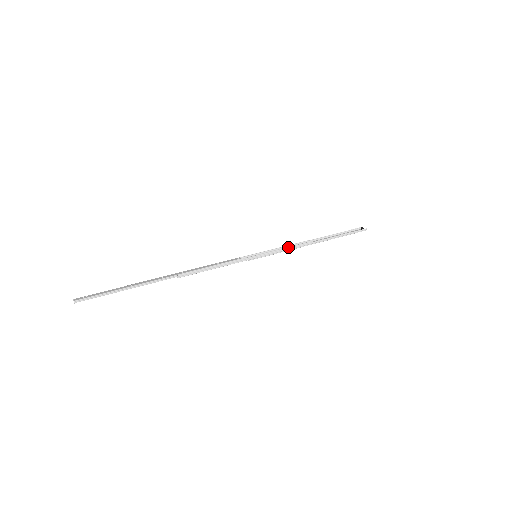
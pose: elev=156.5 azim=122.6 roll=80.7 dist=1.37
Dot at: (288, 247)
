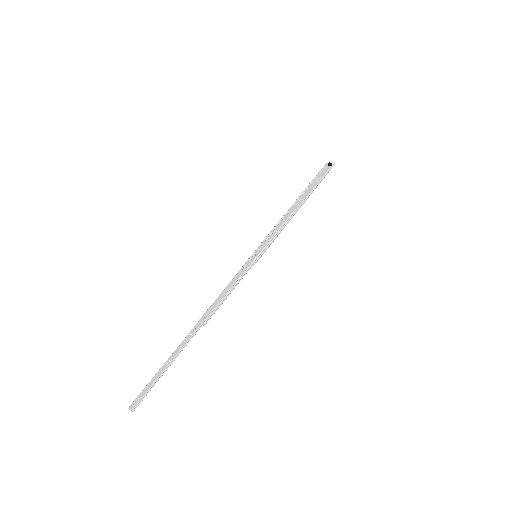
Dot at: (279, 229)
